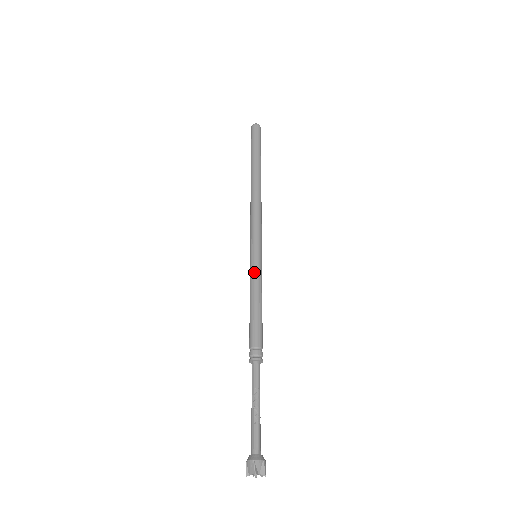
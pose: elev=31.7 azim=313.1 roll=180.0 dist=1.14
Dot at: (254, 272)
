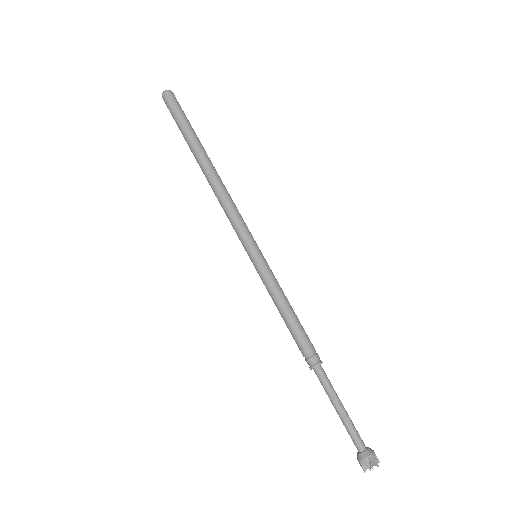
Dot at: (268, 276)
